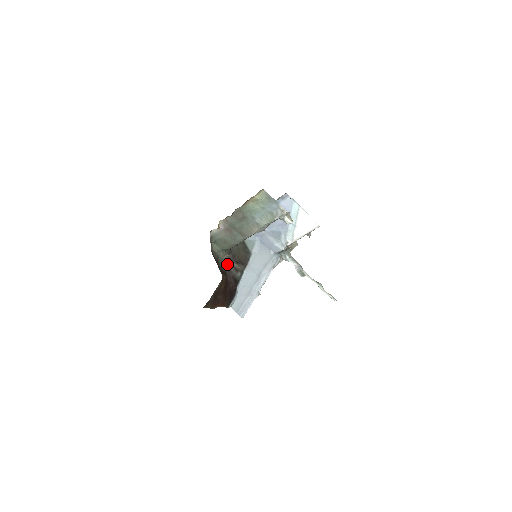
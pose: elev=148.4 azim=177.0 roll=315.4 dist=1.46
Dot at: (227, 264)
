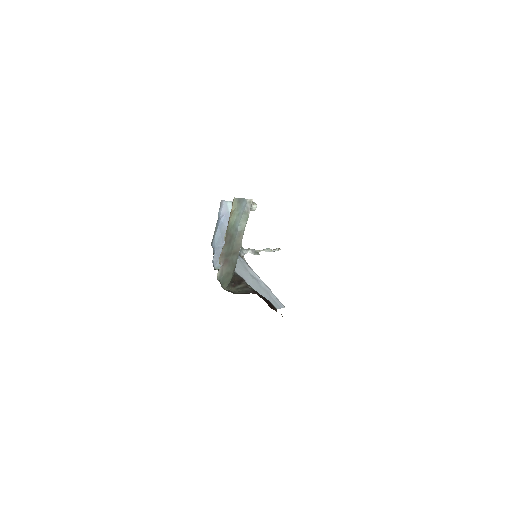
Dot at: (239, 290)
